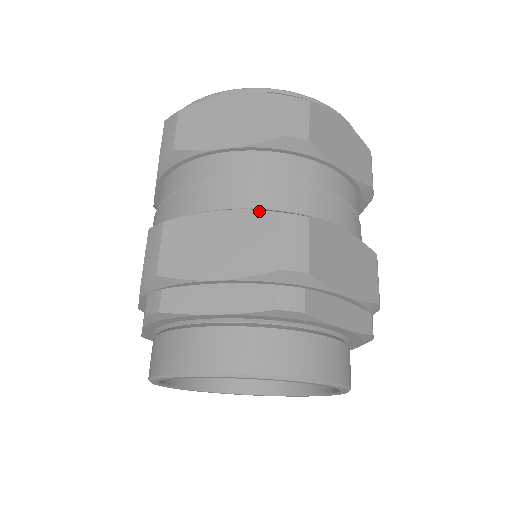
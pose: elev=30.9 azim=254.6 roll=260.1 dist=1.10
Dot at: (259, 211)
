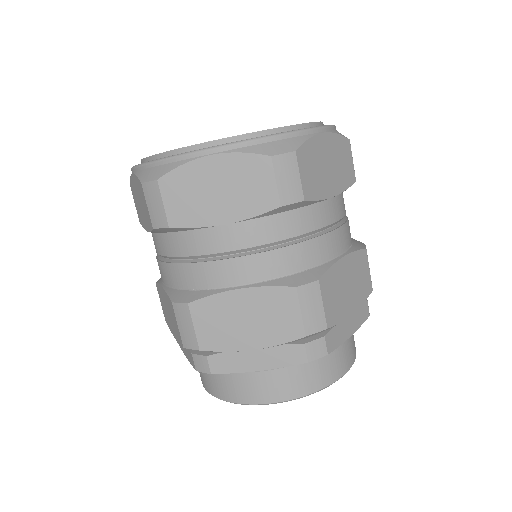
Dot at: (167, 296)
